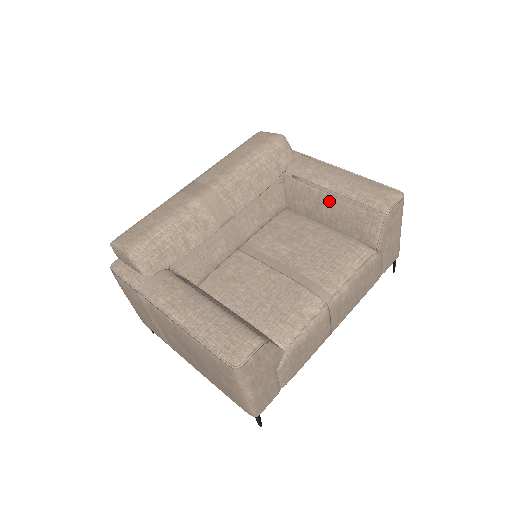
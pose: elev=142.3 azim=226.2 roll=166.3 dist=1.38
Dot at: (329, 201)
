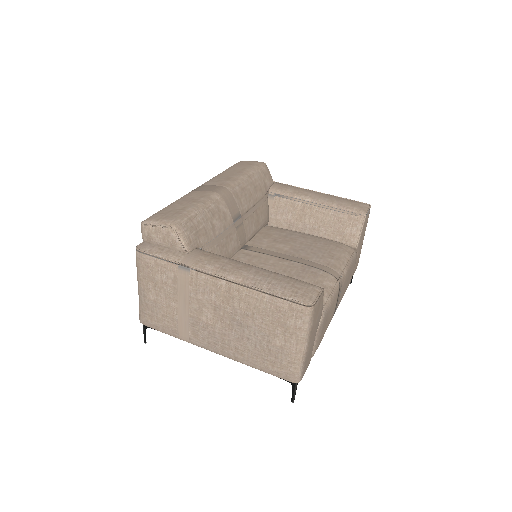
Dot at: (313, 211)
